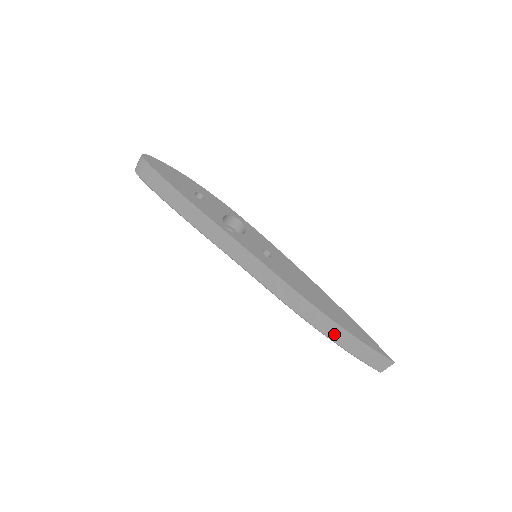
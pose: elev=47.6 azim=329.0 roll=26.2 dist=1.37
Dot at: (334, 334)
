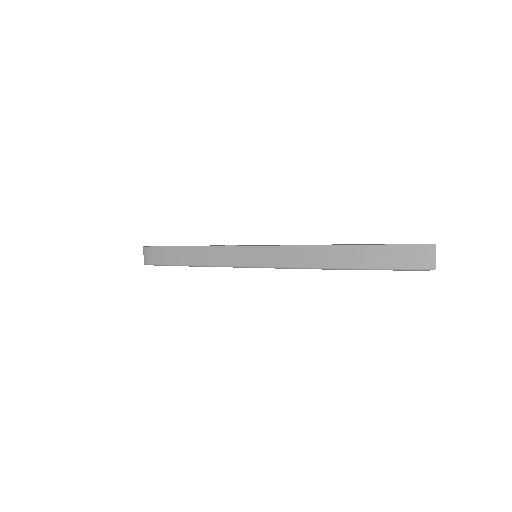
Dot at: (354, 259)
